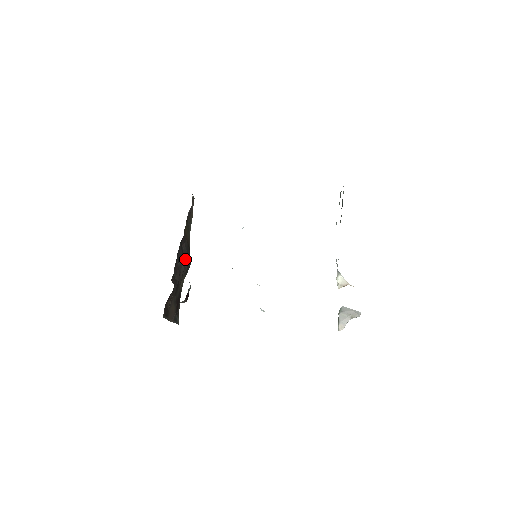
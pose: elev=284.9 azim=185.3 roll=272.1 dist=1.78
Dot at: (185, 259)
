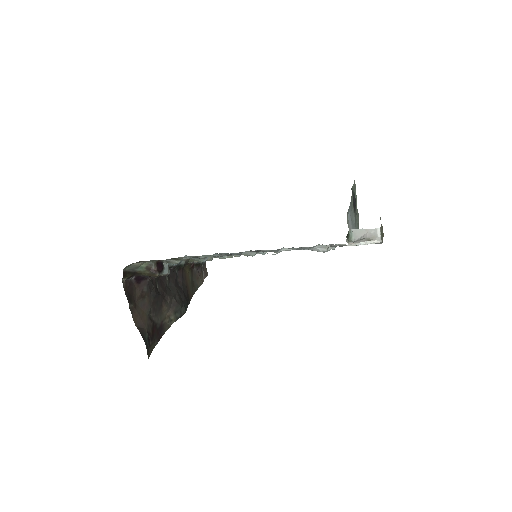
Dot at: (178, 293)
